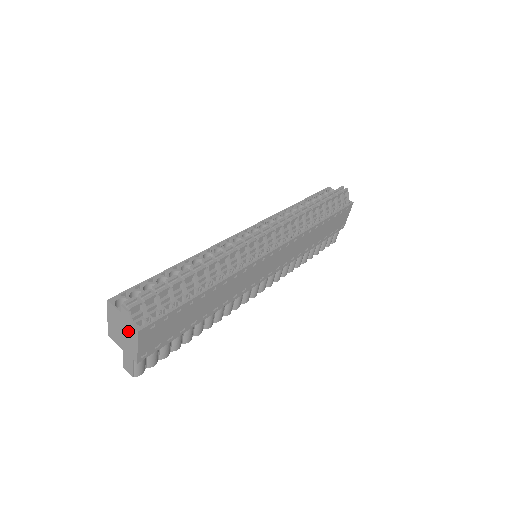
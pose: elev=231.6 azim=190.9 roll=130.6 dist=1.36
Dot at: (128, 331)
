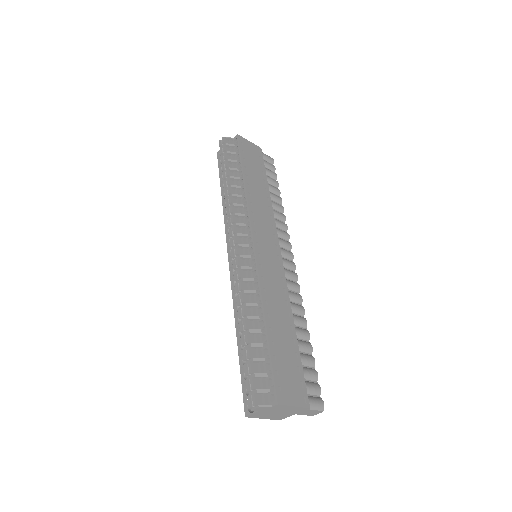
Dot at: (277, 410)
